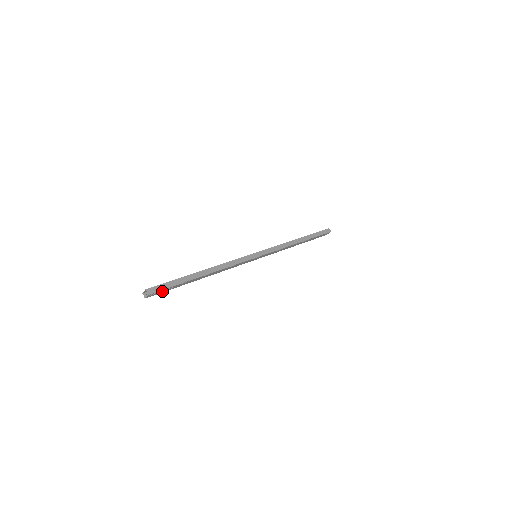
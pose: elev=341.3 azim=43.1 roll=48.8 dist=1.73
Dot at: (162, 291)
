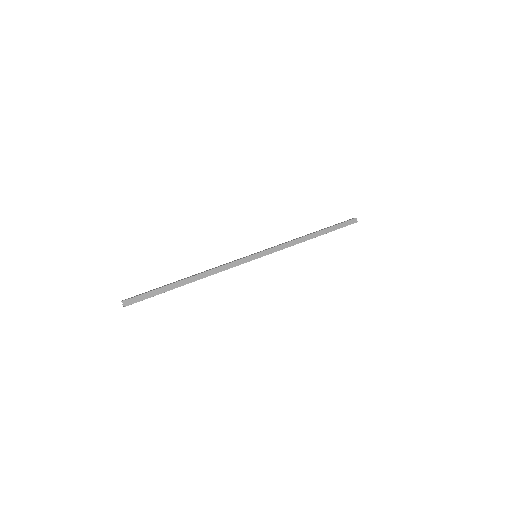
Dot at: (142, 300)
